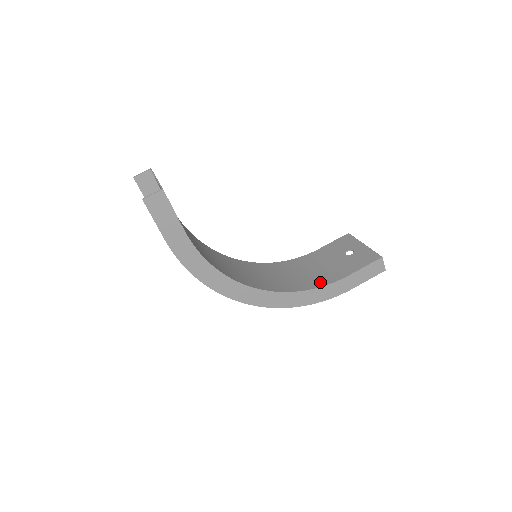
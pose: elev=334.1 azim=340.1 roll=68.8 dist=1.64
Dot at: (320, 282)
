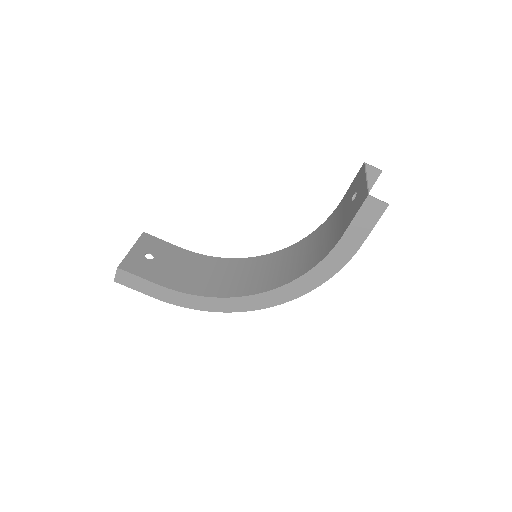
Dot at: (322, 255)
